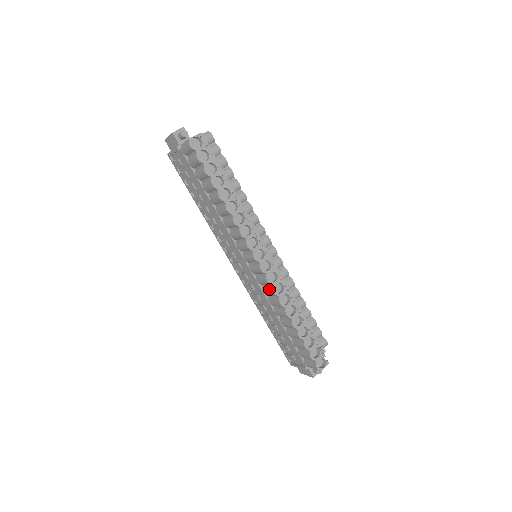
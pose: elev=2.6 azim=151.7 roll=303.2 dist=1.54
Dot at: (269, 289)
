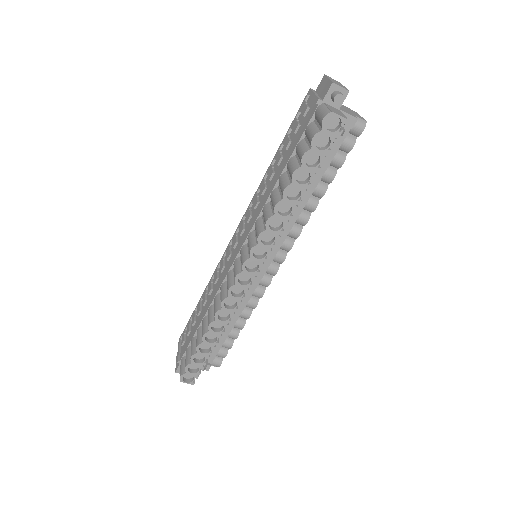
Dot at: (224, 293)
